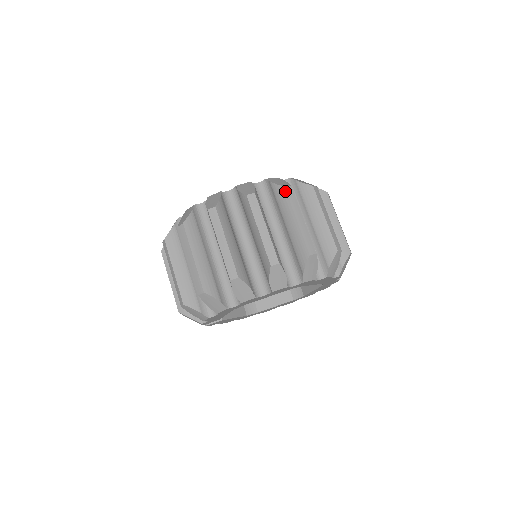
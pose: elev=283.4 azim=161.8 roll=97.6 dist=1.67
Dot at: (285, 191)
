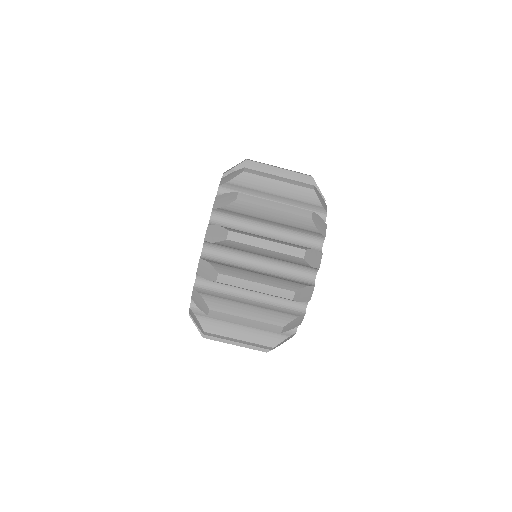
Dot at: (221, 283)
